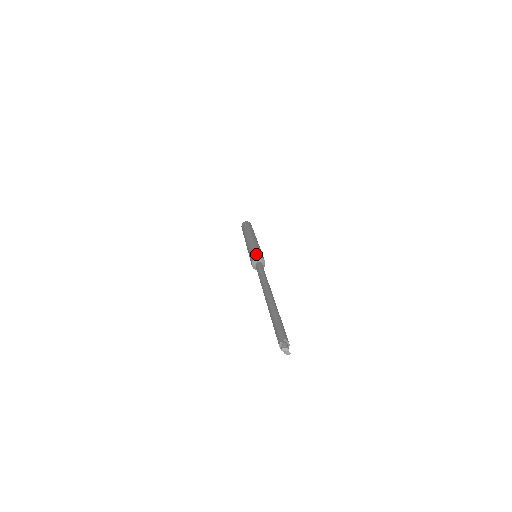
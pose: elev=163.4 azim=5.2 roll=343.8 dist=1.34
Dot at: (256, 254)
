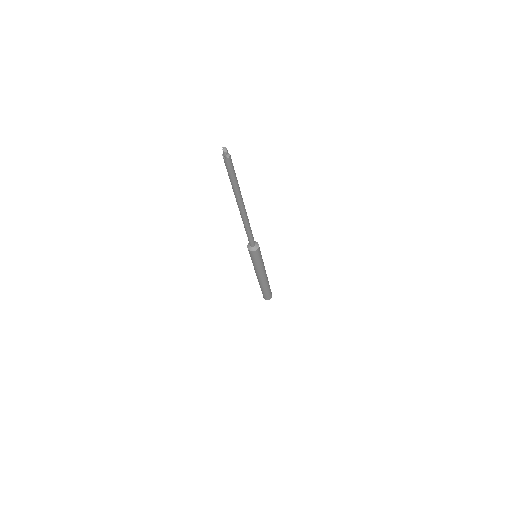
Dot at: occluded
